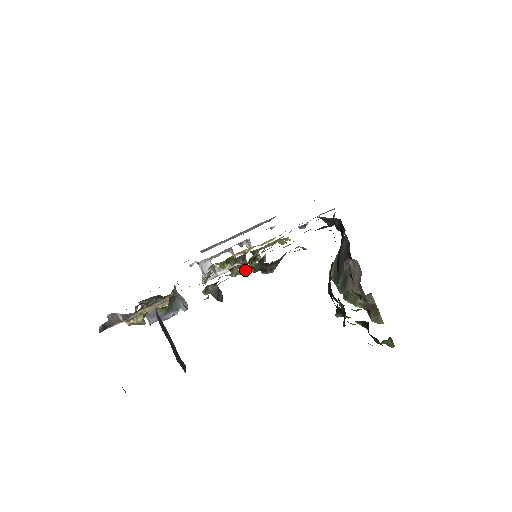
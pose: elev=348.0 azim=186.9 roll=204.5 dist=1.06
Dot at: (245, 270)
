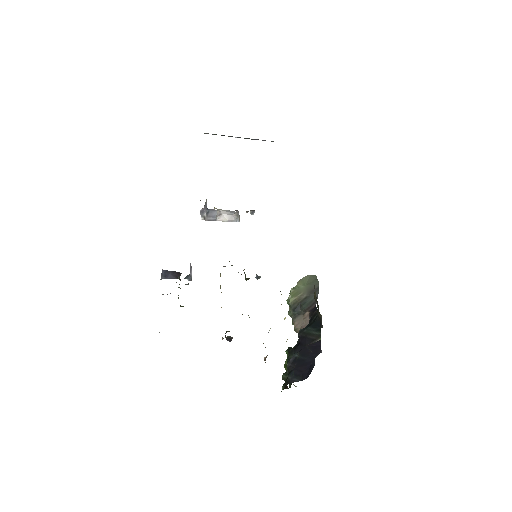
Dot at: occluded
